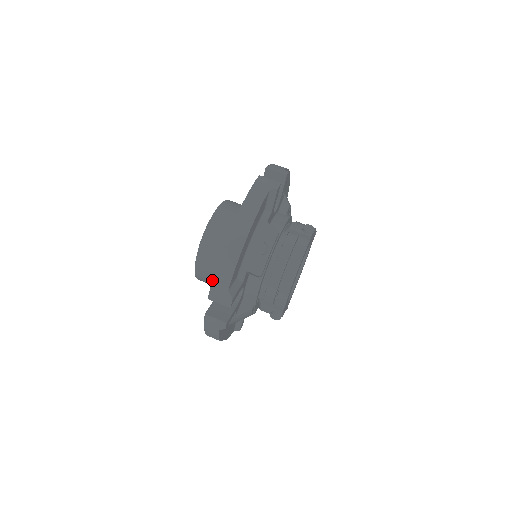
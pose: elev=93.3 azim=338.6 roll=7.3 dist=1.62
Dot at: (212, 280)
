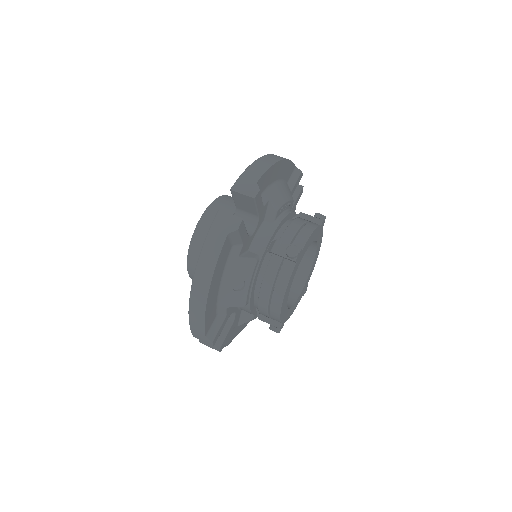
Dot at: occluded
